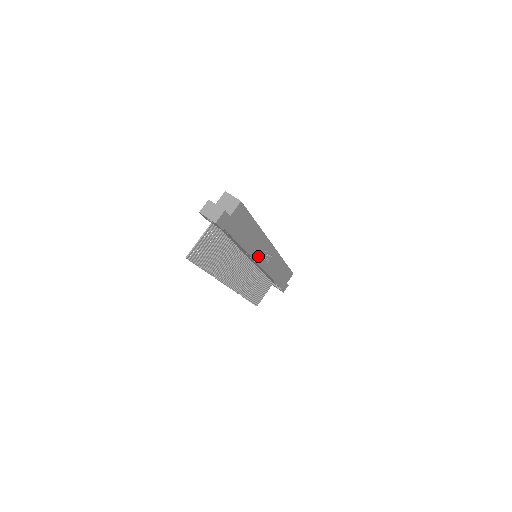
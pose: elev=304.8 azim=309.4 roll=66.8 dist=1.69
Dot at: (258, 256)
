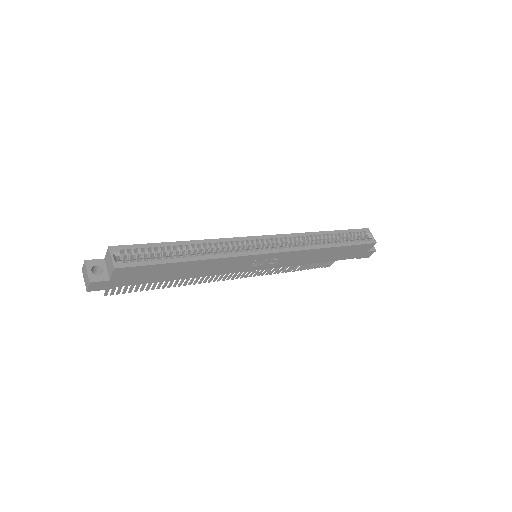
Dot at: (240, 268)
